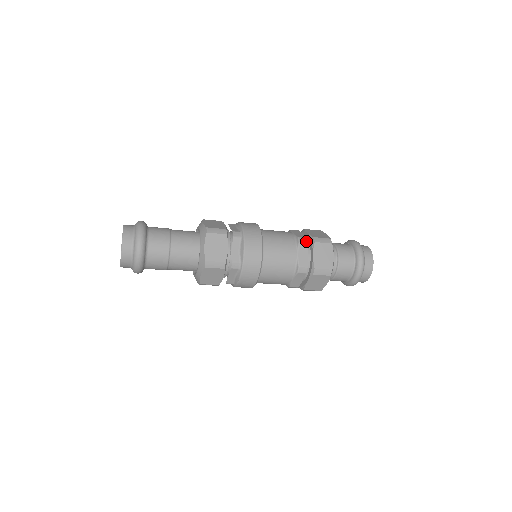
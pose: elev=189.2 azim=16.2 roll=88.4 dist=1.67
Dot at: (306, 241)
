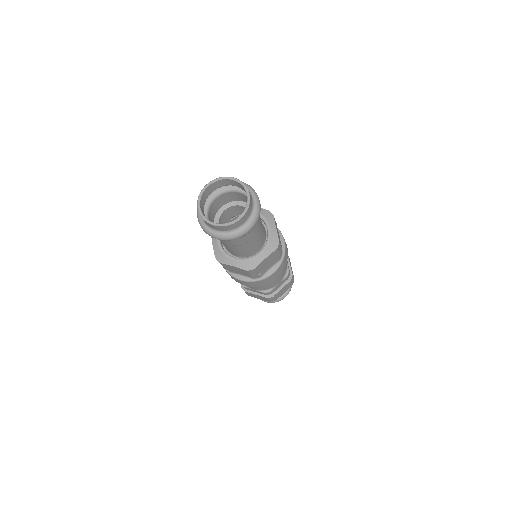
Dot at: occluded
